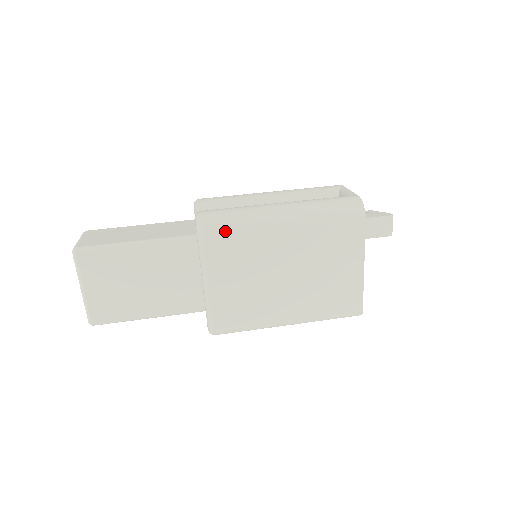
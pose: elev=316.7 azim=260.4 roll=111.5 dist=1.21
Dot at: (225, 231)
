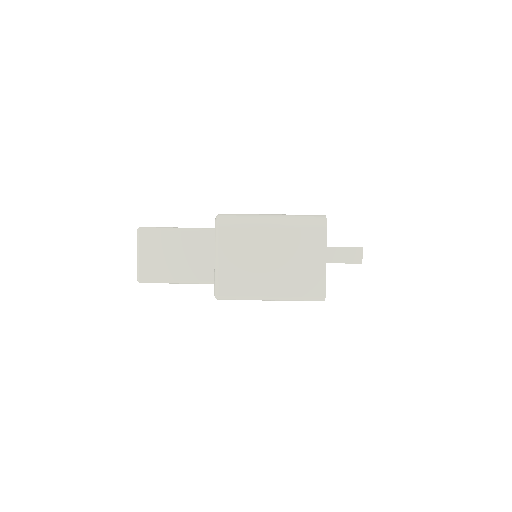
Dot at: (233, 224)
